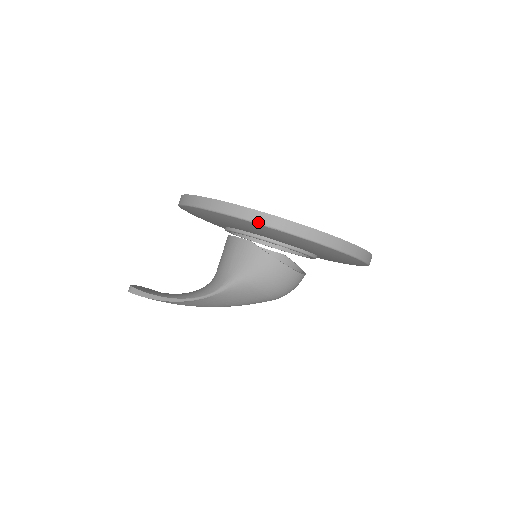
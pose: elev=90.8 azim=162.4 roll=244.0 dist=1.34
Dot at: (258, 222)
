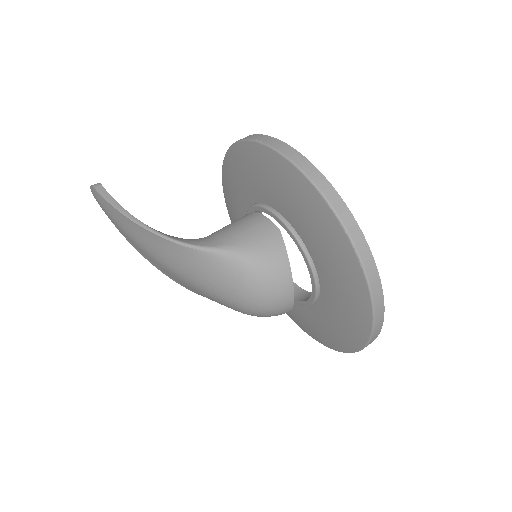
Dot at: (330, 201)
